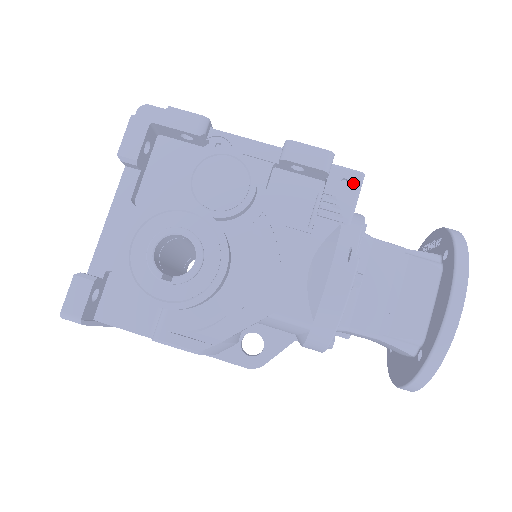
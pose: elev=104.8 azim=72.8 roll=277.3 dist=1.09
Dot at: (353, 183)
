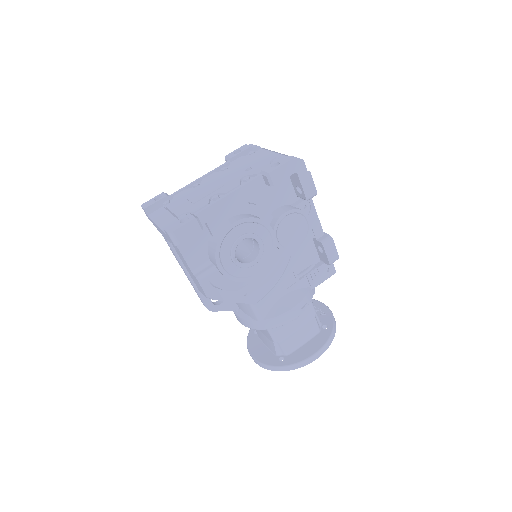
Dot at: (330, 274)
